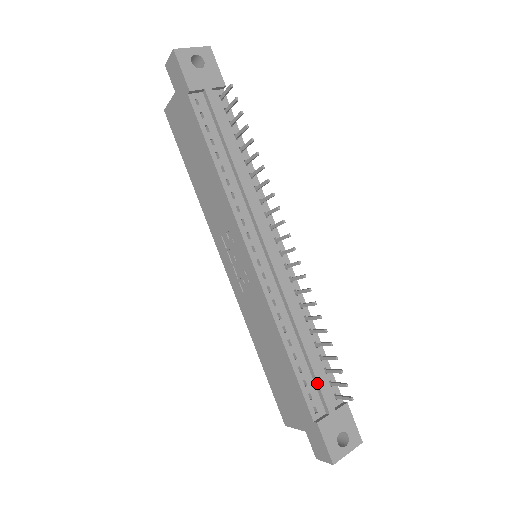
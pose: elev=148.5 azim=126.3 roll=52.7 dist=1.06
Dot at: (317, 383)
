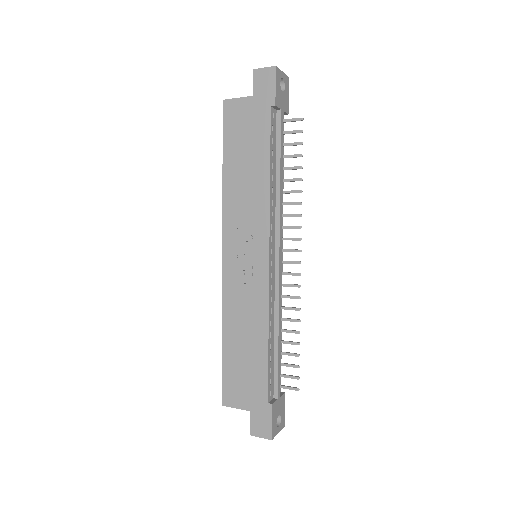
Dot at: (277, 372)
